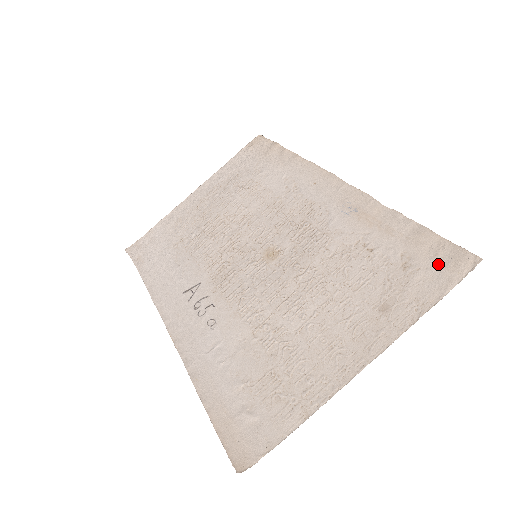
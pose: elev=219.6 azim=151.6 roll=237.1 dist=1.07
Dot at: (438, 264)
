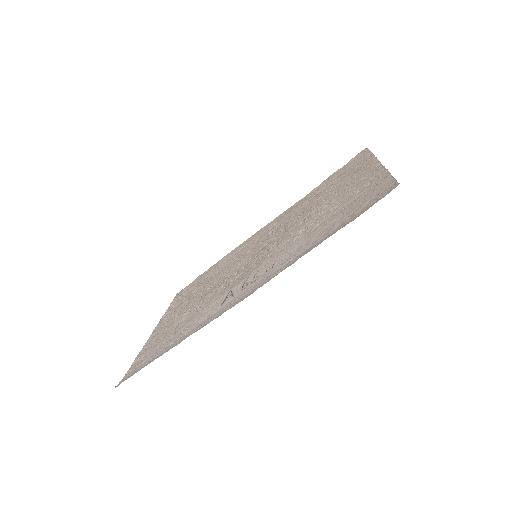
Dot at: (354, 162)
